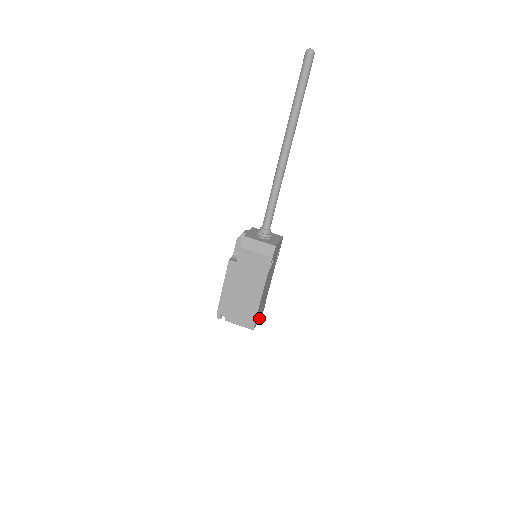
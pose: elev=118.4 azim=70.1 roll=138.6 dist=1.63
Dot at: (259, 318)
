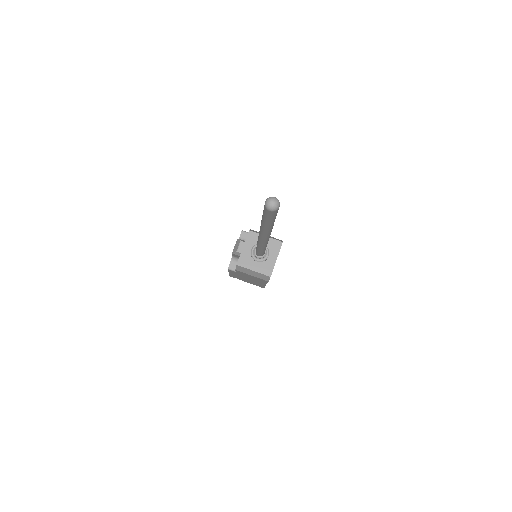
Dot at: occluded
